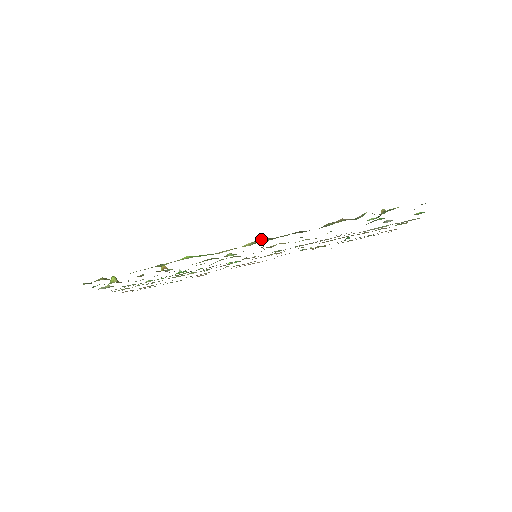
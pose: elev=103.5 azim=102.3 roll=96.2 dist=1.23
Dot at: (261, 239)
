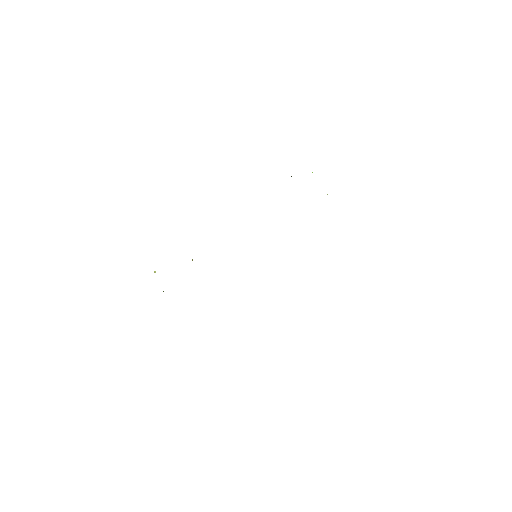
Dot at: occluded
